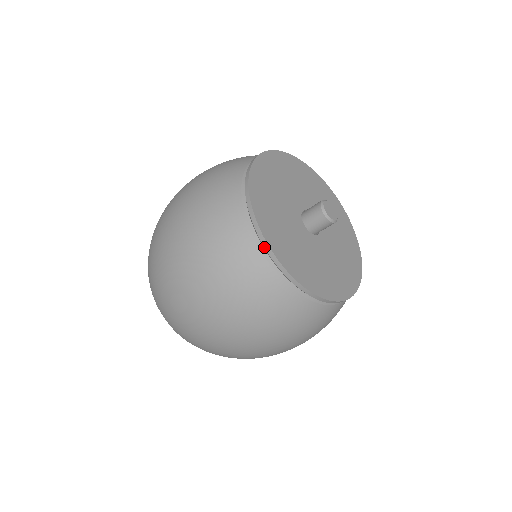
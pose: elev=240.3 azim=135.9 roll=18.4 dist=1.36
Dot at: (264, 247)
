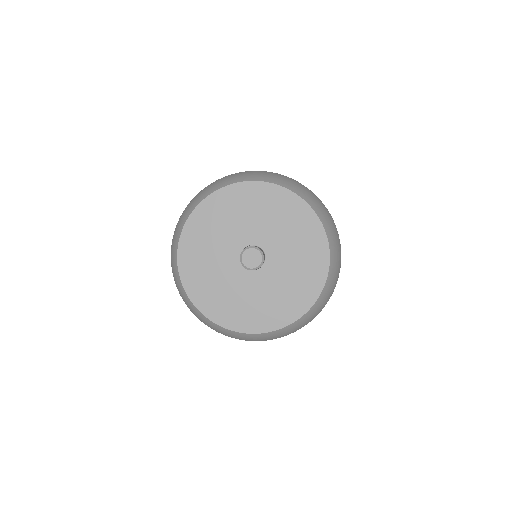
Dot at: (222, 326)
